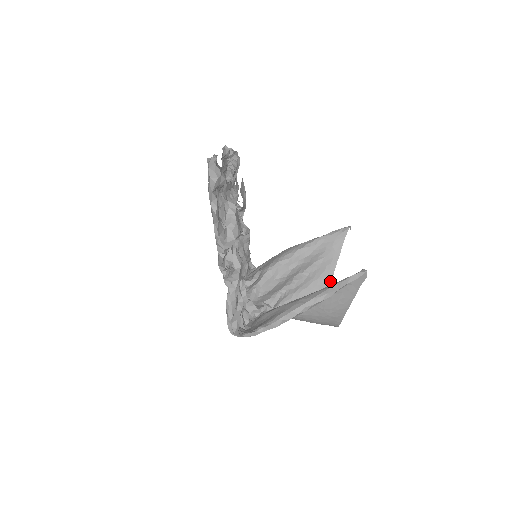
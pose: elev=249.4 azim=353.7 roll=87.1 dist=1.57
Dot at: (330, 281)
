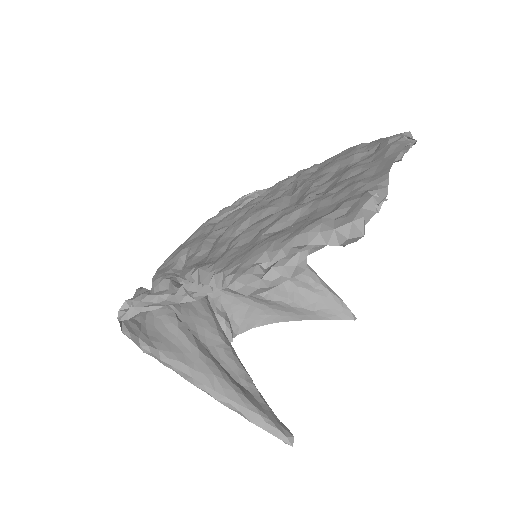
Dot at: (276, 321)
